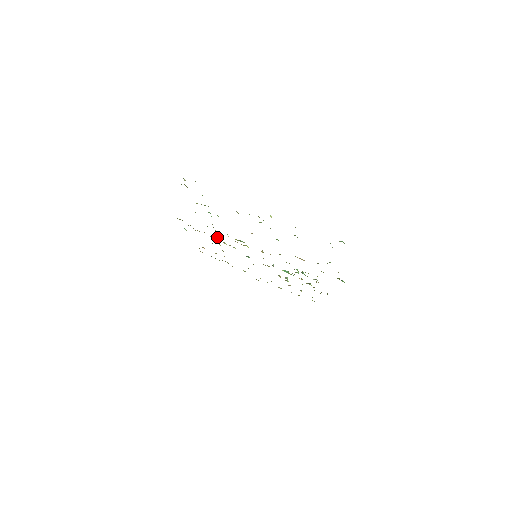
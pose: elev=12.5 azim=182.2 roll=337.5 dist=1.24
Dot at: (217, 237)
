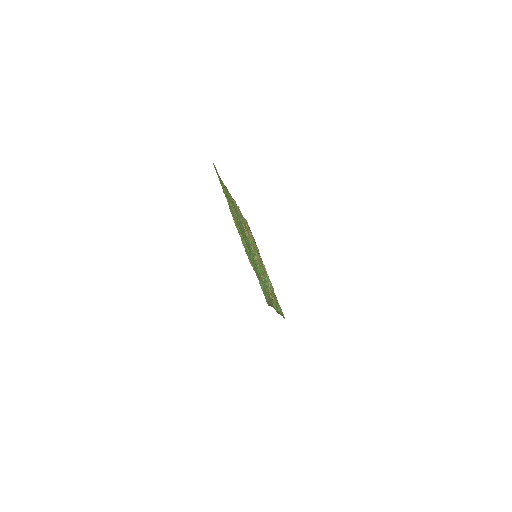
Dot at: (244, 228)
